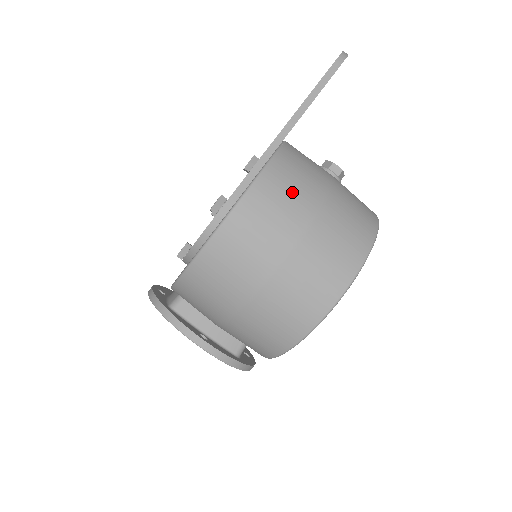
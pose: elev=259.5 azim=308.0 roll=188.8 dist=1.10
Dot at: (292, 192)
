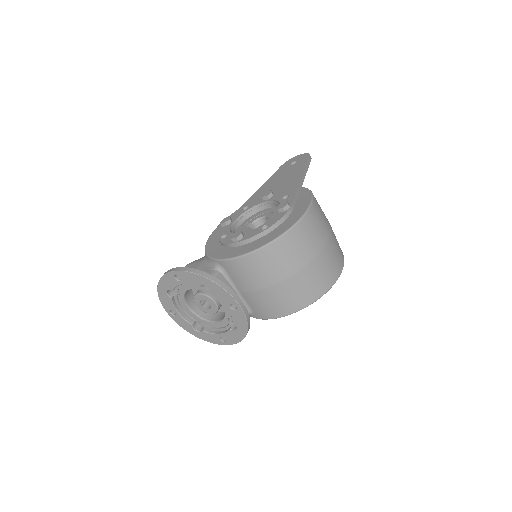
Dot at: occluded
